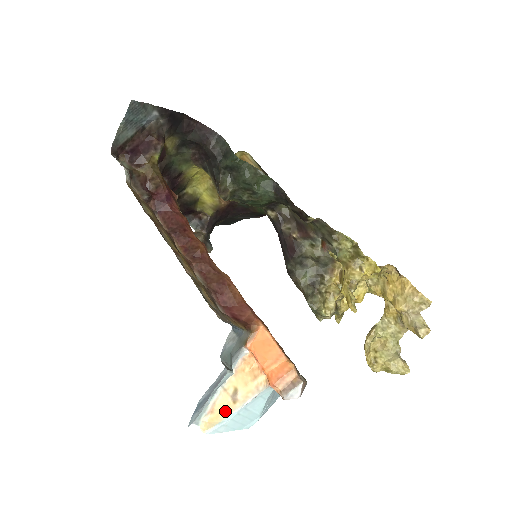
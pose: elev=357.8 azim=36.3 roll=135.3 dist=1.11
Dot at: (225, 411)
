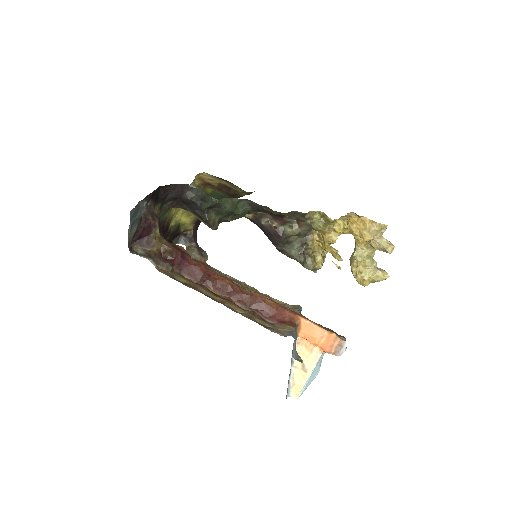
Dot at: (302, 380)
